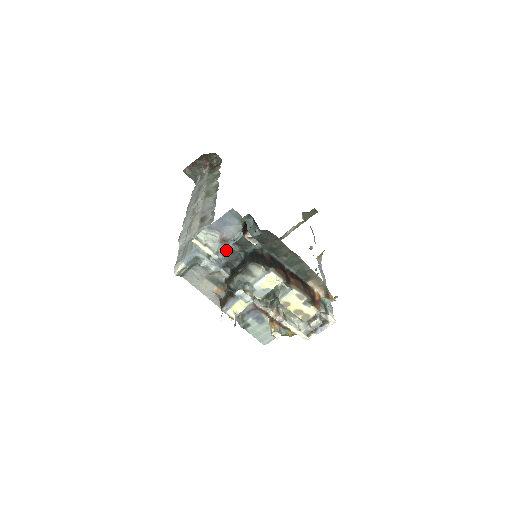
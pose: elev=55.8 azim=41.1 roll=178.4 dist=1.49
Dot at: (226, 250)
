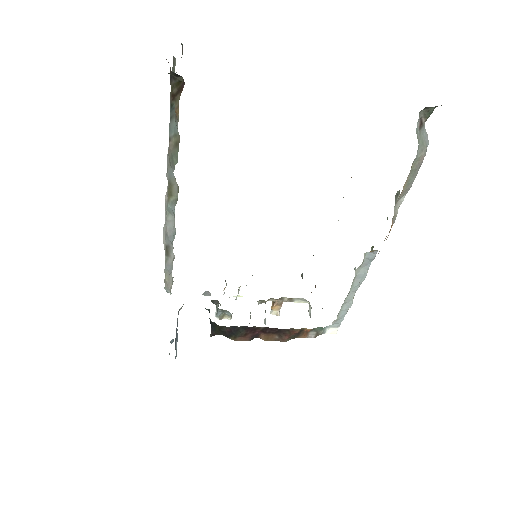
Dot at: occluded
